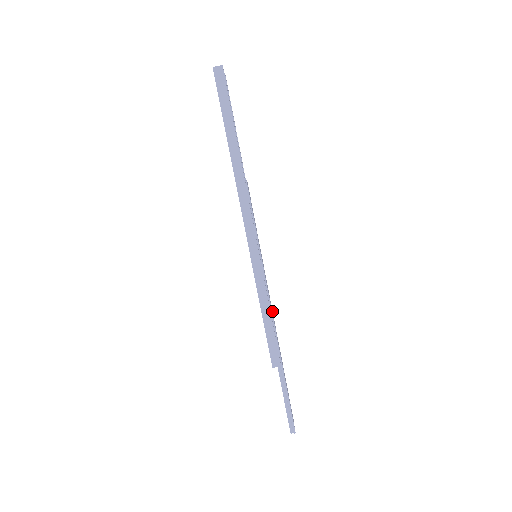
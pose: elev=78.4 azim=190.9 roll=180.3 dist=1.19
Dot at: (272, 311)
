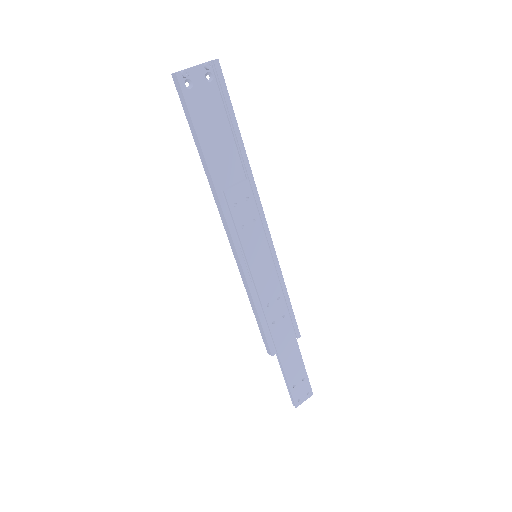
Dot at: (281, 306)
